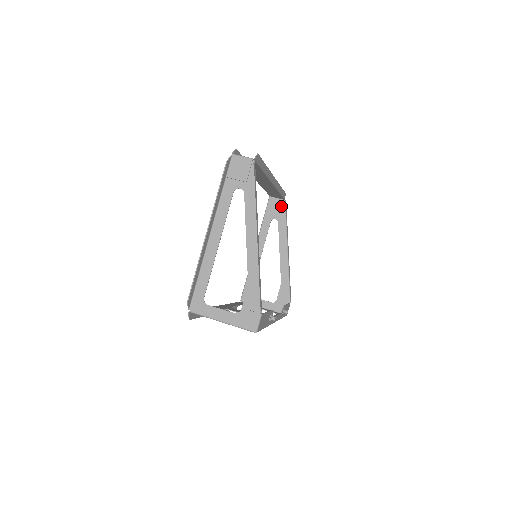
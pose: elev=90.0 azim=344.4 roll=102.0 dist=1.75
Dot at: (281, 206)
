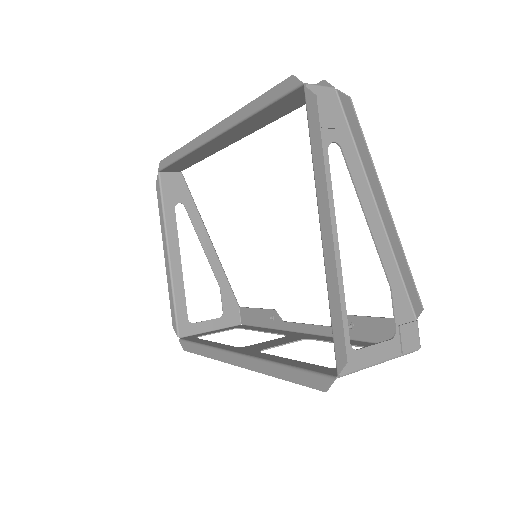
Dot at: (180, 182)
